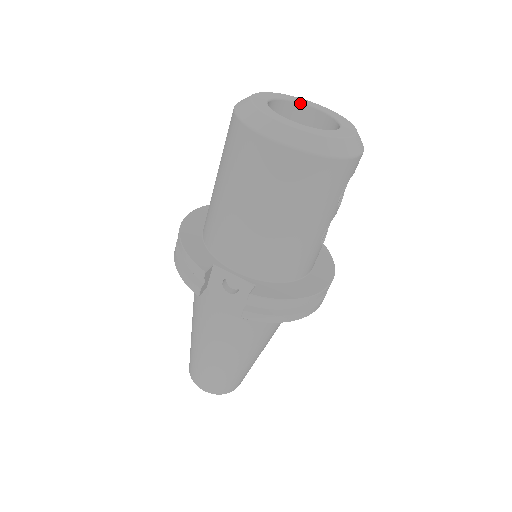
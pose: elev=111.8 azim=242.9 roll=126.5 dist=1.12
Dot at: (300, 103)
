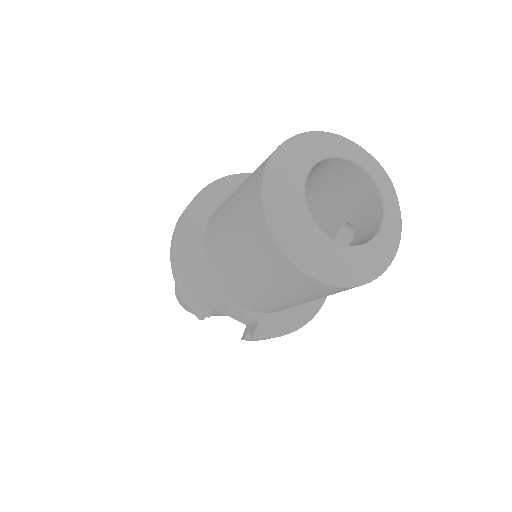
Dot at: (342, 158)
